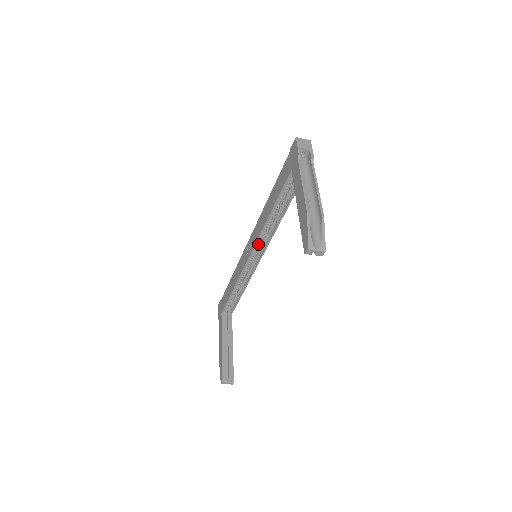
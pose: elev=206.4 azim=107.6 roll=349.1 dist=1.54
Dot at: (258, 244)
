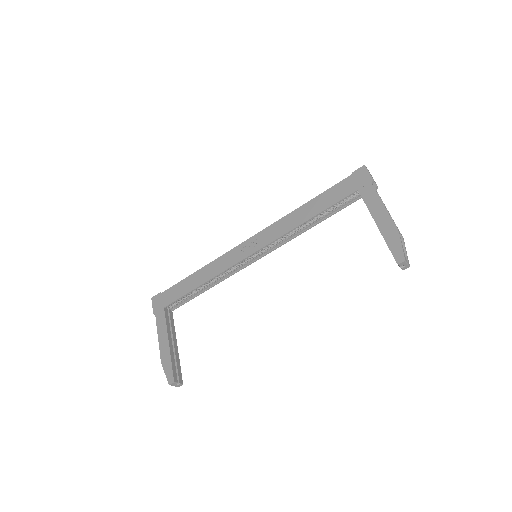
Dot at: (268, 245)
